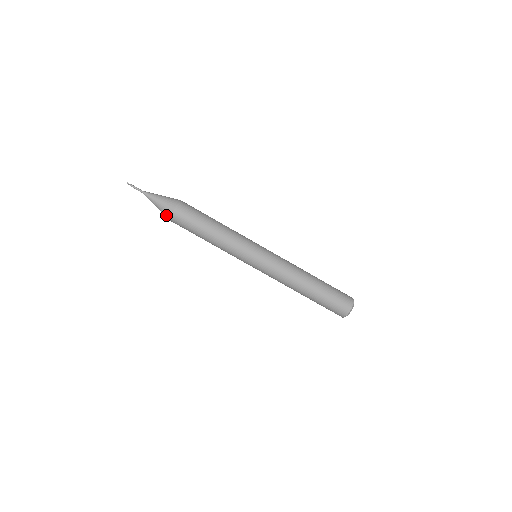
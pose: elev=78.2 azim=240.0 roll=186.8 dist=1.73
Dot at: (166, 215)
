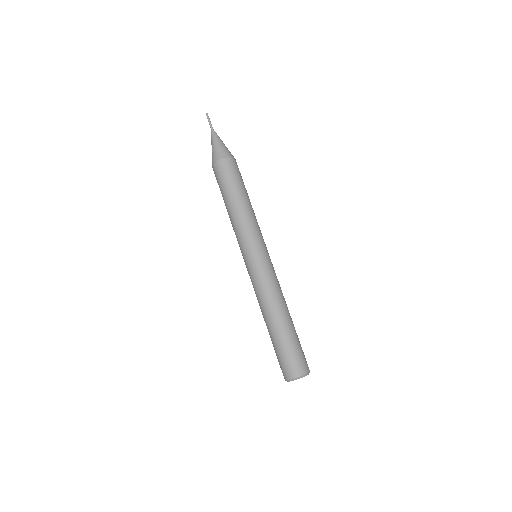
Dot at: (222, 154)
